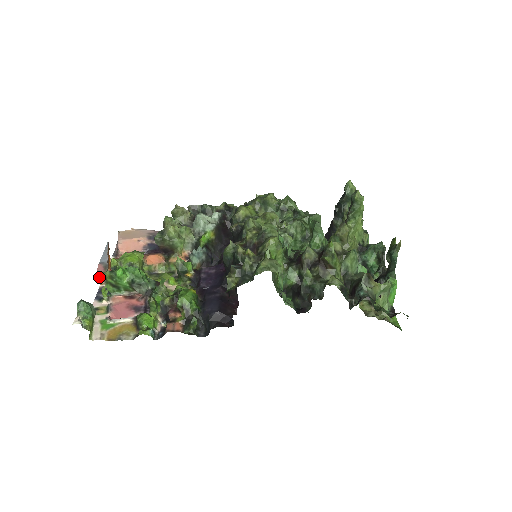
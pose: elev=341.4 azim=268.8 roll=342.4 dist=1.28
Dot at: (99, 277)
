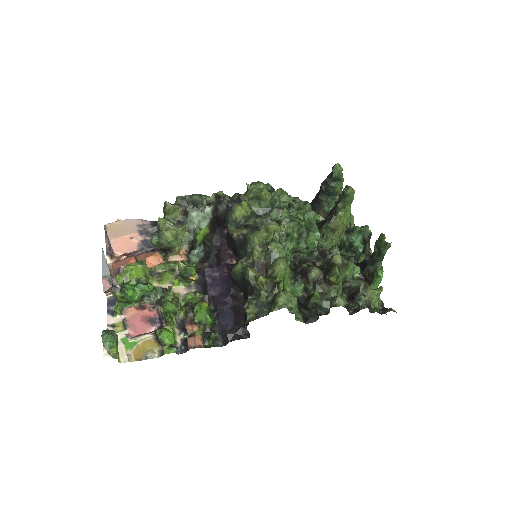
Dot at: (106, 291)
